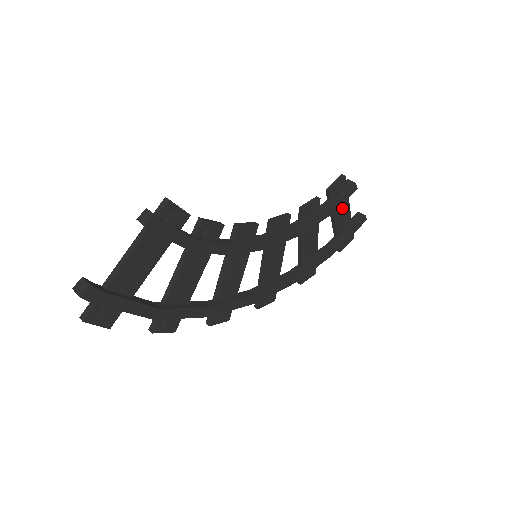
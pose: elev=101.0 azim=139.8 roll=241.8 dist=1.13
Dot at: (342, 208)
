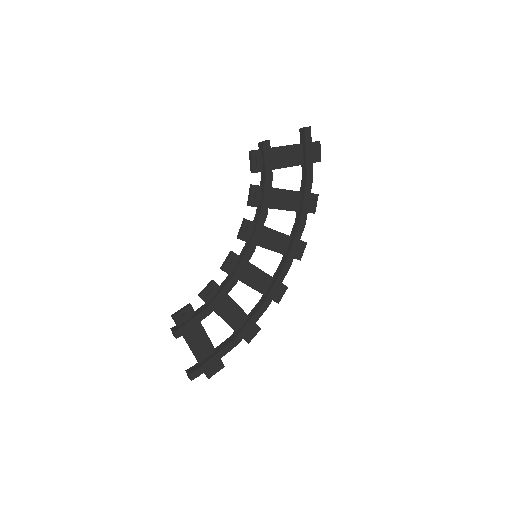
Dot at: (279, 157)
